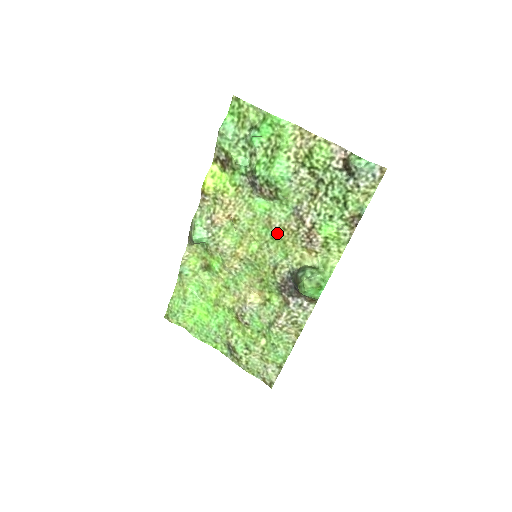
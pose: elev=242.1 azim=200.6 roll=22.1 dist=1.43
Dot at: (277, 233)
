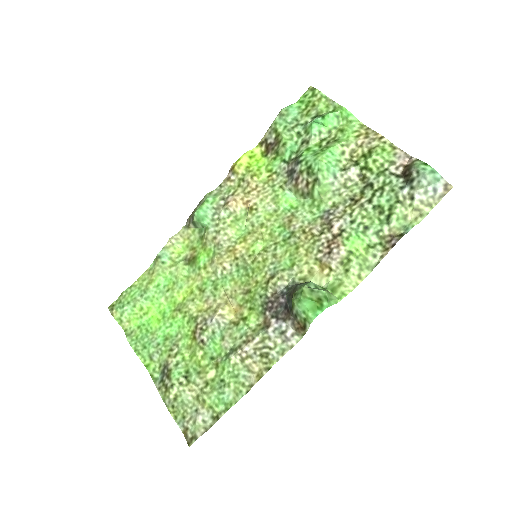
Dot at: (293, 235)
